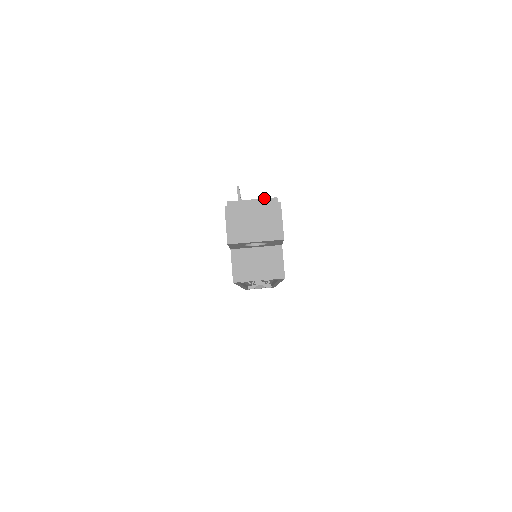
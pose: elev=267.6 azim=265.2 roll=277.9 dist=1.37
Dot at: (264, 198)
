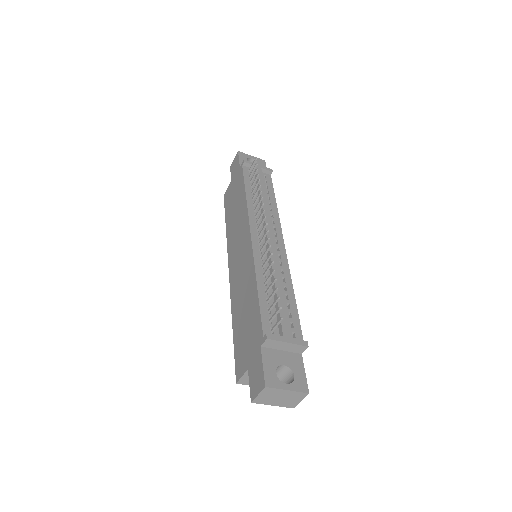
Dot at: (298, 344)
